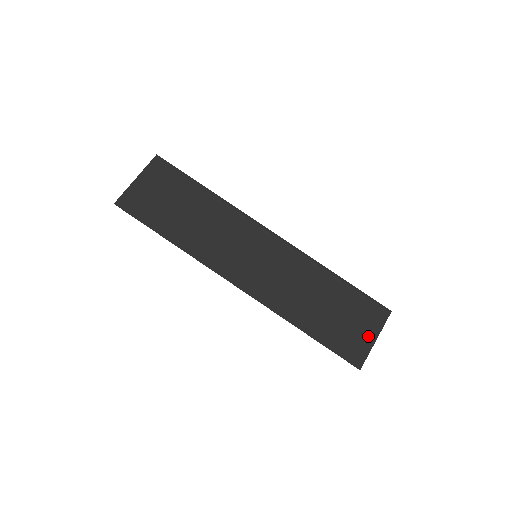
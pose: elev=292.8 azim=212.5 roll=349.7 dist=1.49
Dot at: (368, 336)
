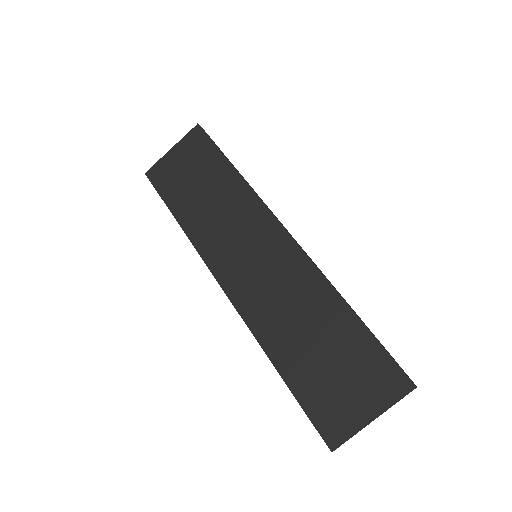
Dot at: (363, 409)
